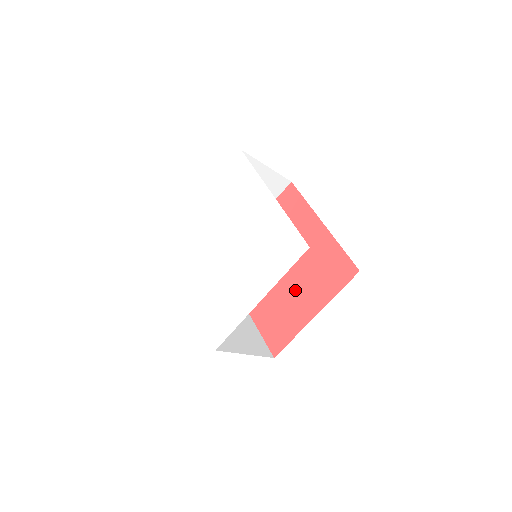
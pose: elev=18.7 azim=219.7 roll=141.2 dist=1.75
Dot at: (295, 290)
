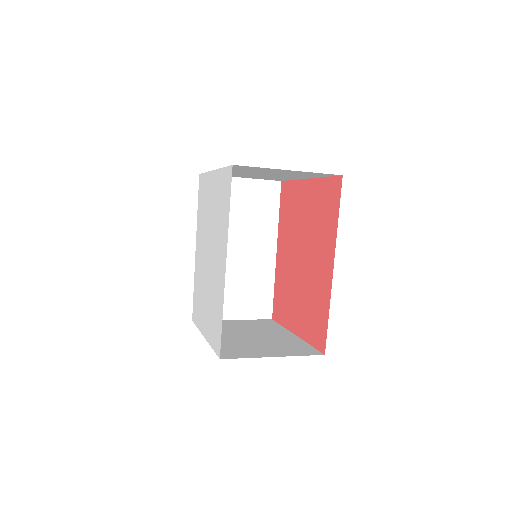
Dot at: (296, 294)
